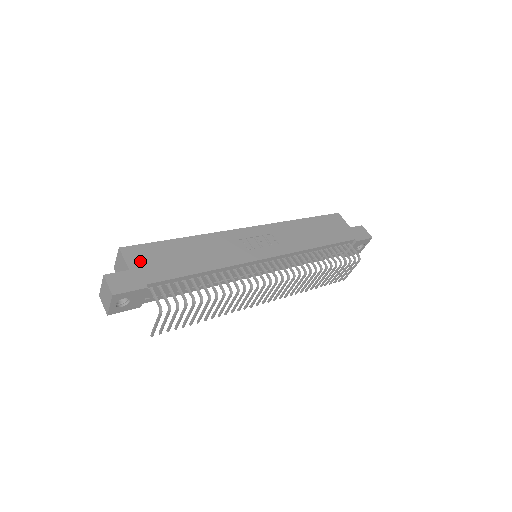
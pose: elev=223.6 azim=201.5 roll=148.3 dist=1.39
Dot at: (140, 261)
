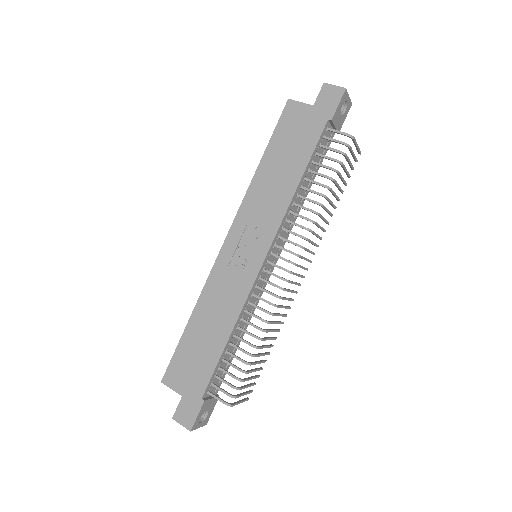
Dot at: (182, 380)
